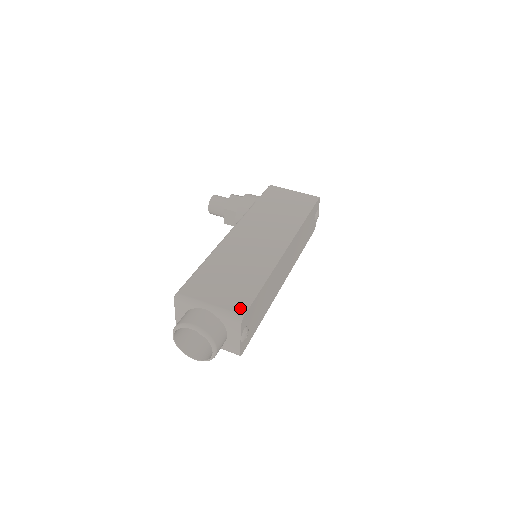
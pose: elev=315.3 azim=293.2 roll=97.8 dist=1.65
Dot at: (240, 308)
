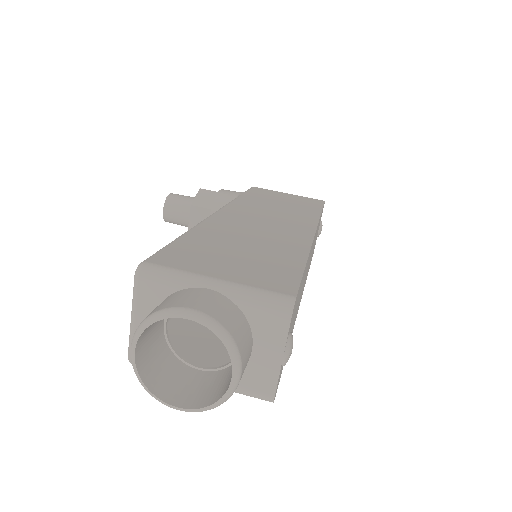
Dot at: (282, 286)
